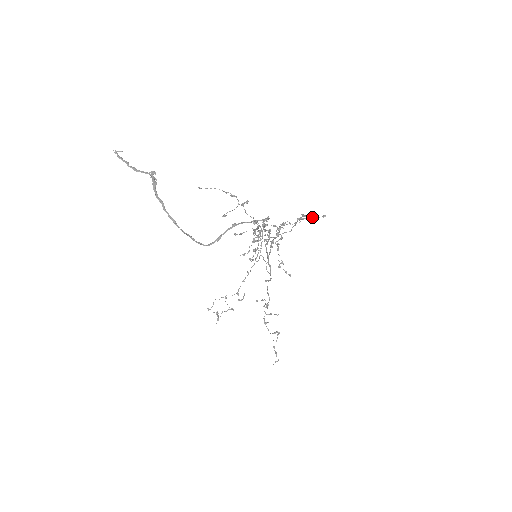
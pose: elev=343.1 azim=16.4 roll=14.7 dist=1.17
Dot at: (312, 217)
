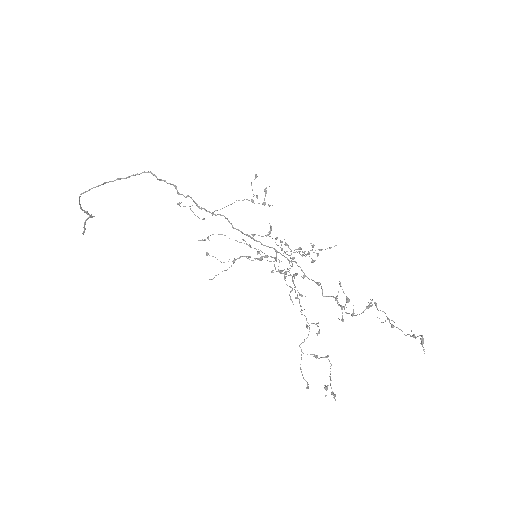
Dot at: occluded
